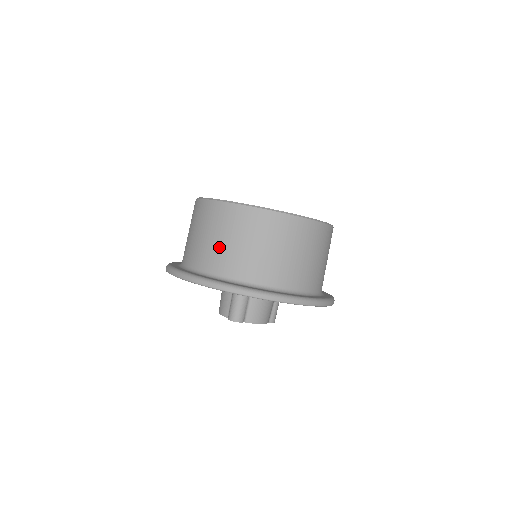
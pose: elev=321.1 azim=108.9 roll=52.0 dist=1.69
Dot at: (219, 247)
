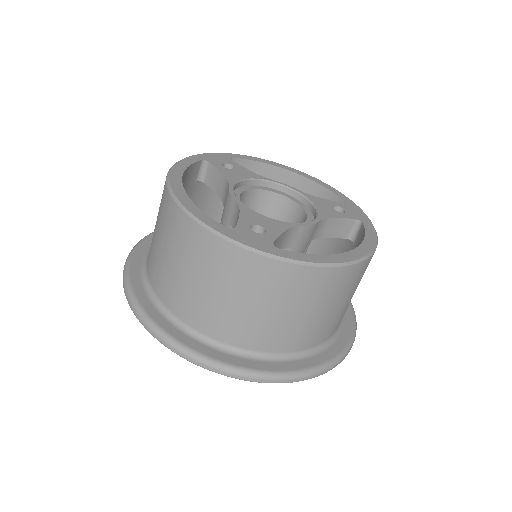
Dot at: (200, 296)
